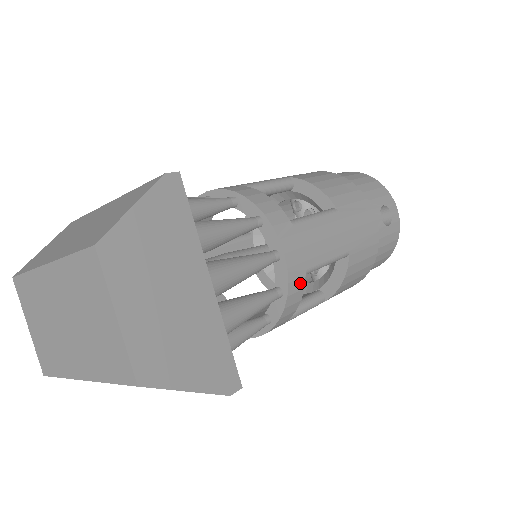
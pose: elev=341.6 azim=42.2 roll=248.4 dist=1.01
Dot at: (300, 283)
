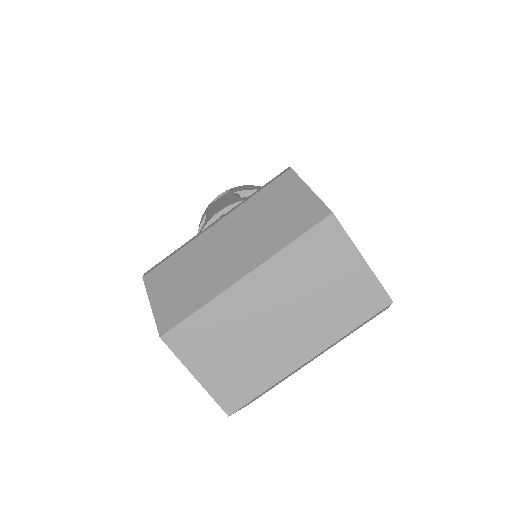
Dot at: occluded
